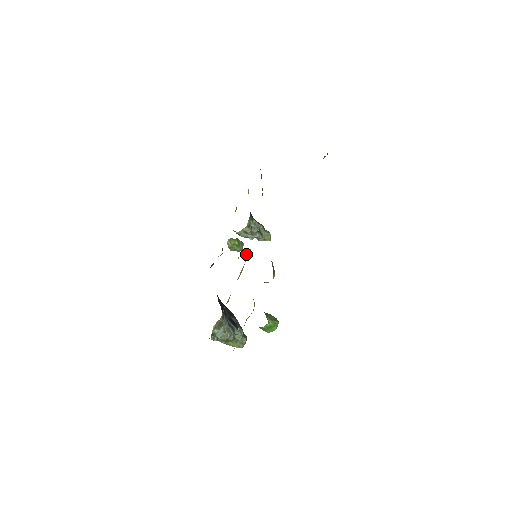
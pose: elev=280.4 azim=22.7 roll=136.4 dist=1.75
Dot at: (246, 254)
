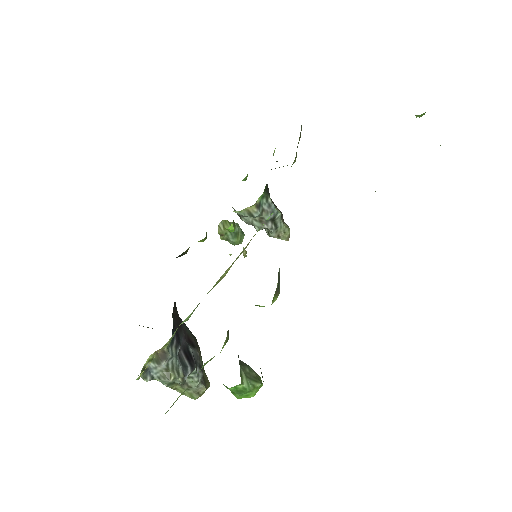
Dot at: (245, 252)
